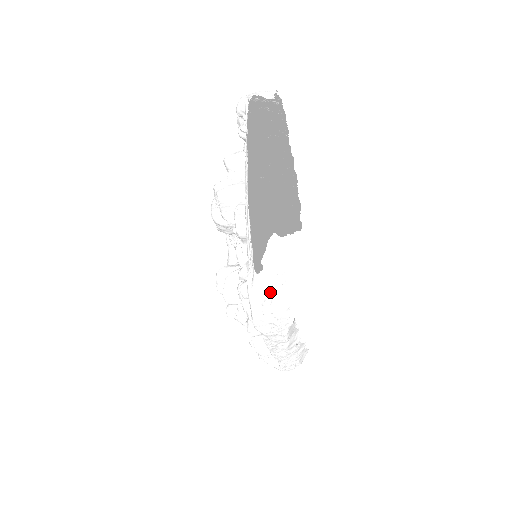
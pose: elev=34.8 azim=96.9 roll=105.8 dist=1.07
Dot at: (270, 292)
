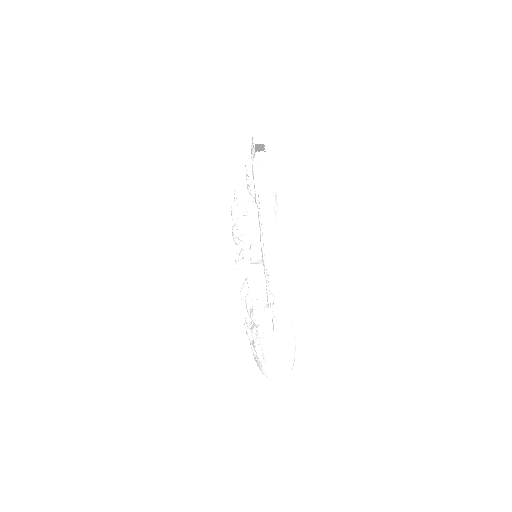
Dot at: (263, 160)
